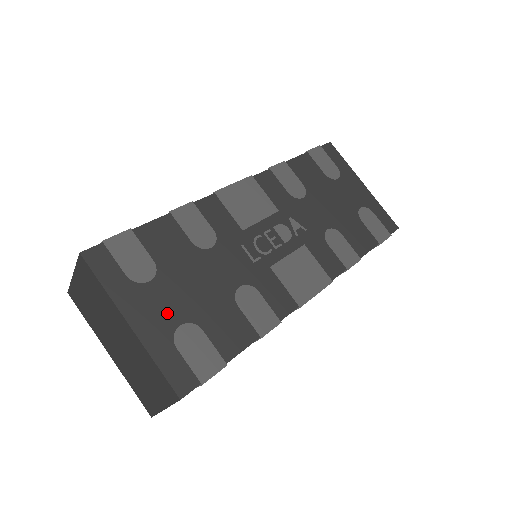
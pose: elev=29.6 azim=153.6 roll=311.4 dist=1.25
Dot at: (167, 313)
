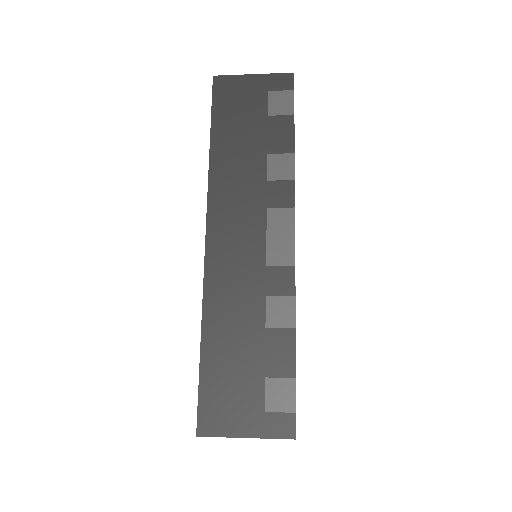
Dot at: occluded
